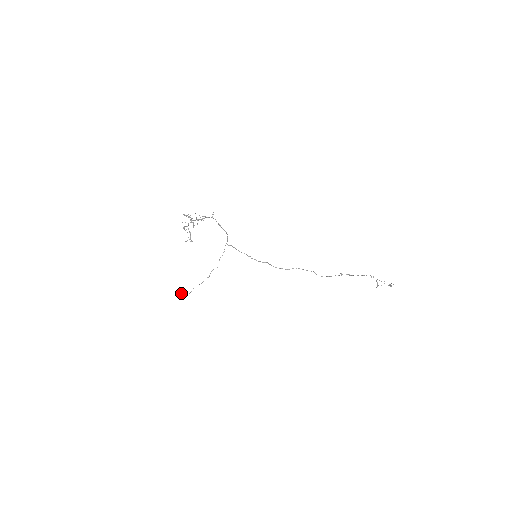
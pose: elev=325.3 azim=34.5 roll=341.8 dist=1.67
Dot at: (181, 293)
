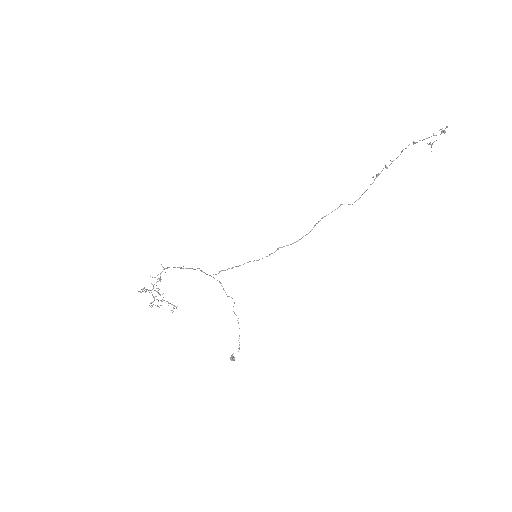
Dot at: (230, 357)
